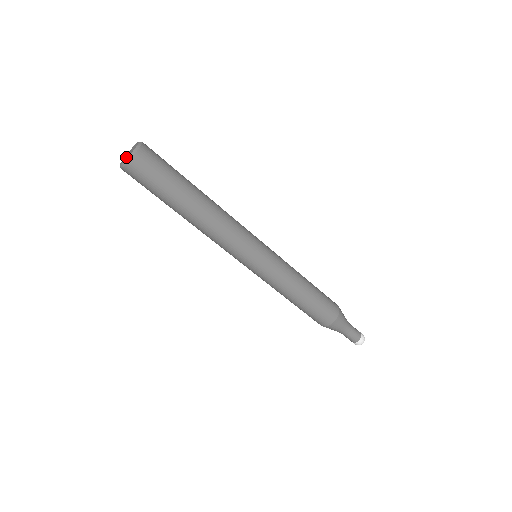
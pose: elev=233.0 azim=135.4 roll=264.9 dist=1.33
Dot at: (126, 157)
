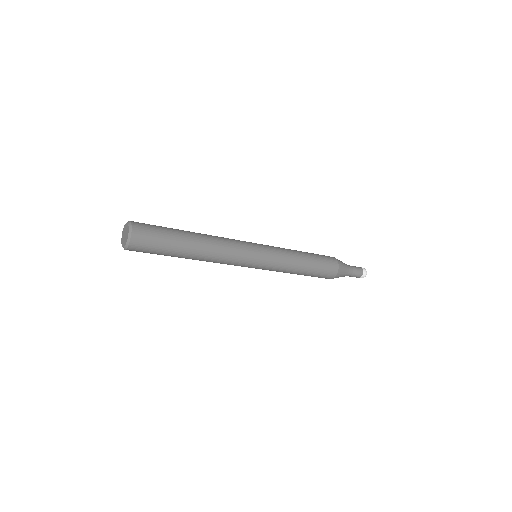
Dot at: (123, 239)
